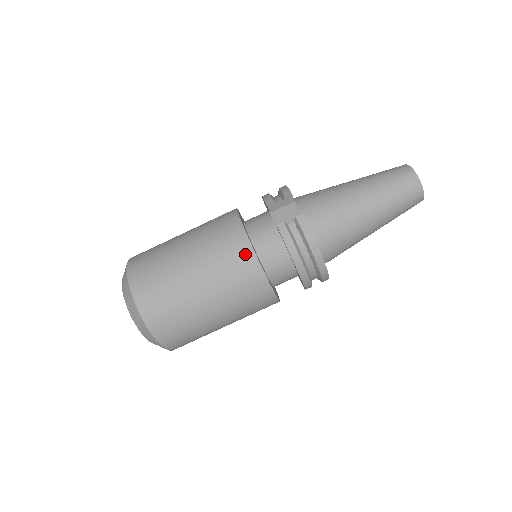
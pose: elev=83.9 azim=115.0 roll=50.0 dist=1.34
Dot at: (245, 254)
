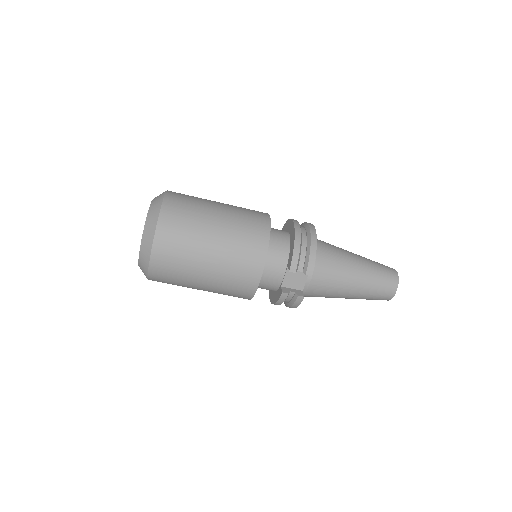
Dot at: (247, 292)
